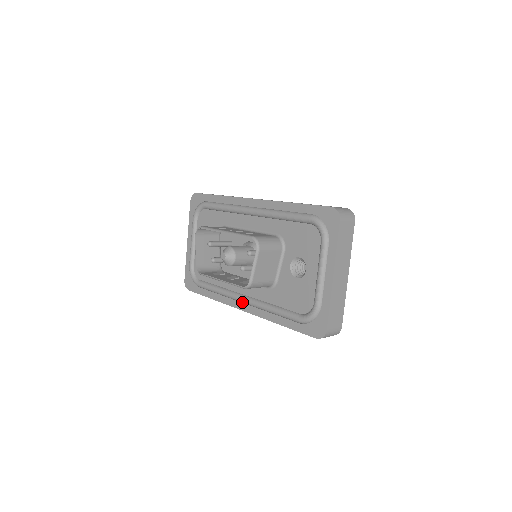
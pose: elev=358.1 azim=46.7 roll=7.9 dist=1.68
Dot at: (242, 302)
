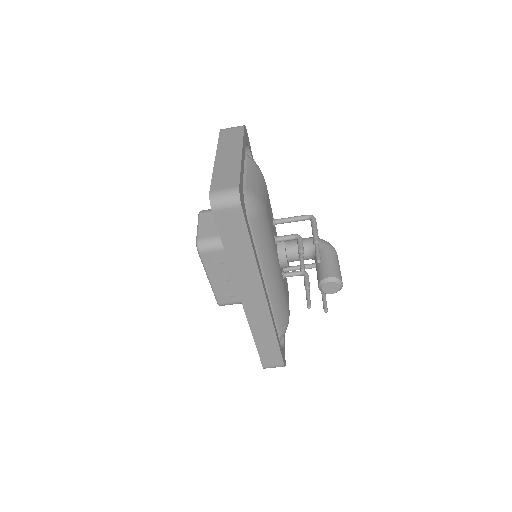
Dot at: occluded
